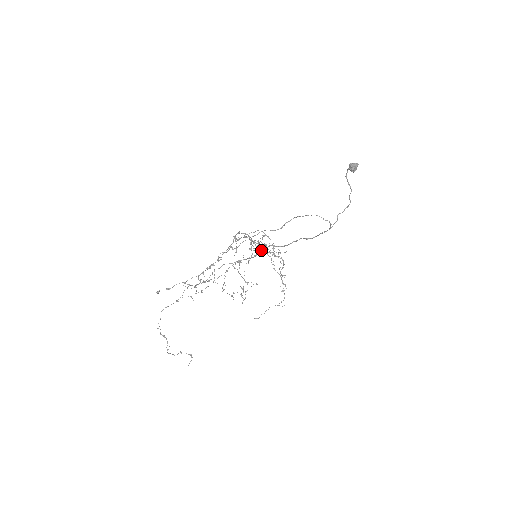
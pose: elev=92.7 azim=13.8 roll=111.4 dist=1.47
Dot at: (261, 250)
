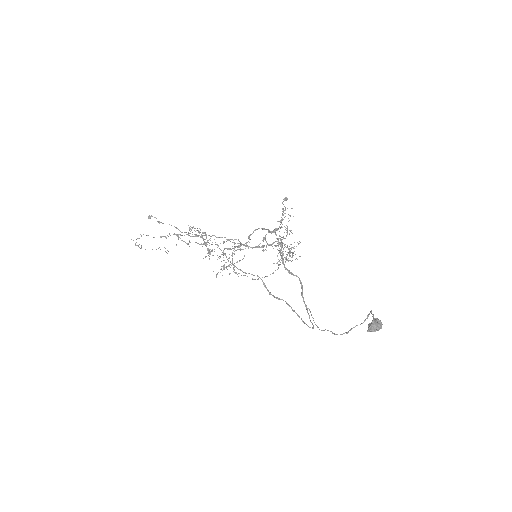
Dot at: (272, 246)
